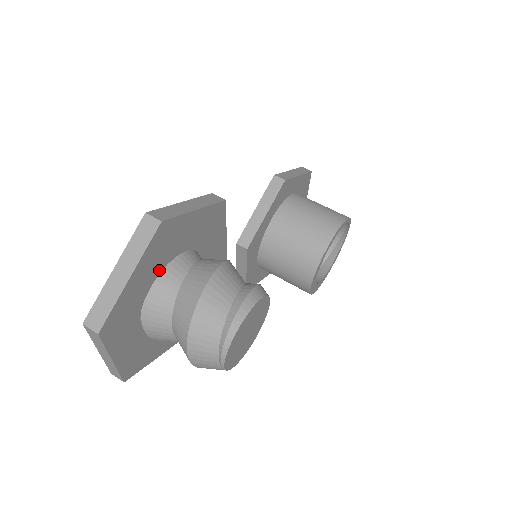
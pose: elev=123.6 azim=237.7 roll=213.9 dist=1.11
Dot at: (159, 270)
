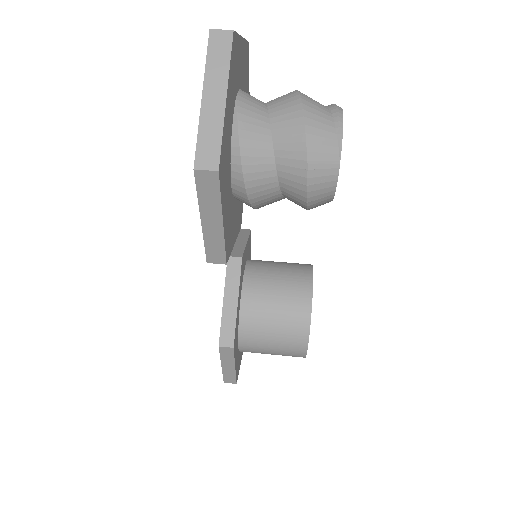
Dot at: (242, 87)
